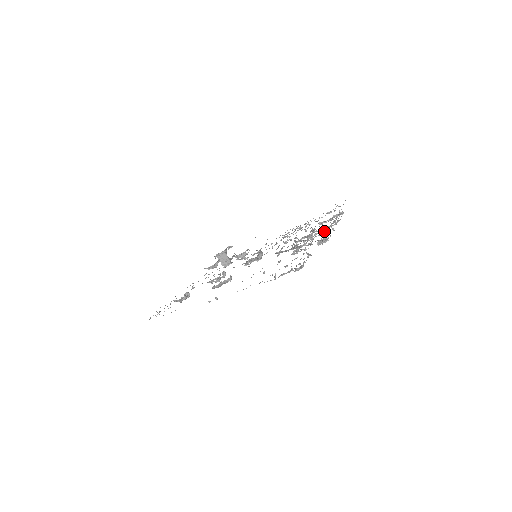
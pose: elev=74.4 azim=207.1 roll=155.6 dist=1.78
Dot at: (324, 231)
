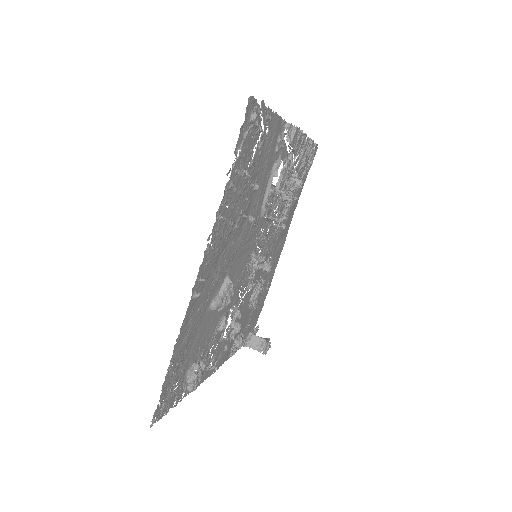
Dot at: occluded
